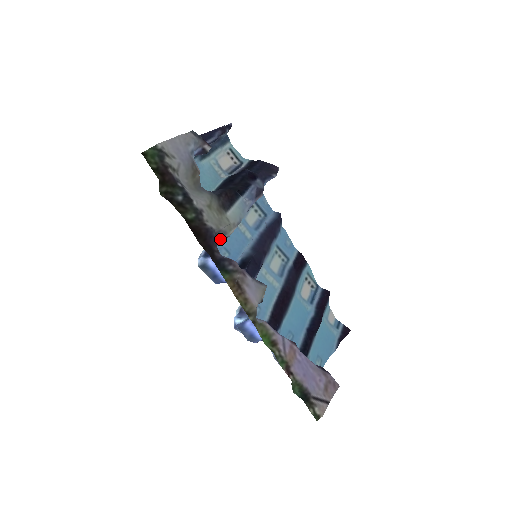
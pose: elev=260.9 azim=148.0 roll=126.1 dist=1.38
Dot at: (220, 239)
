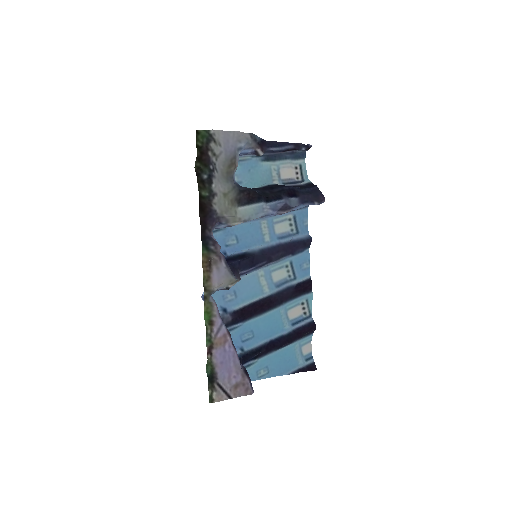
Dot at: (223, 224)
